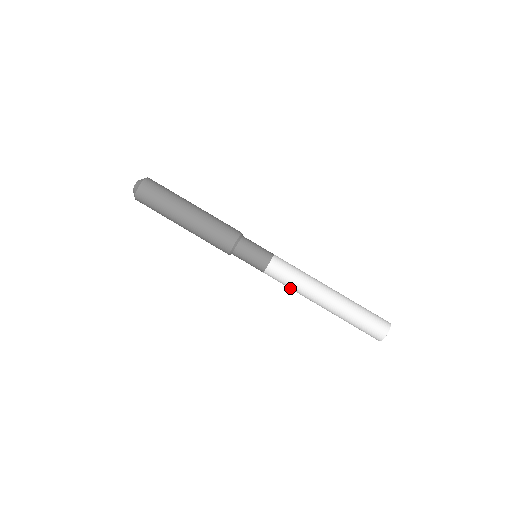
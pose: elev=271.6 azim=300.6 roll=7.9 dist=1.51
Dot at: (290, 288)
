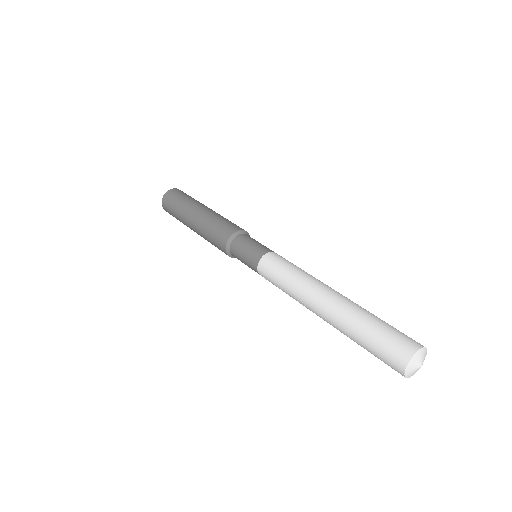
Dot at: (290, 274)
